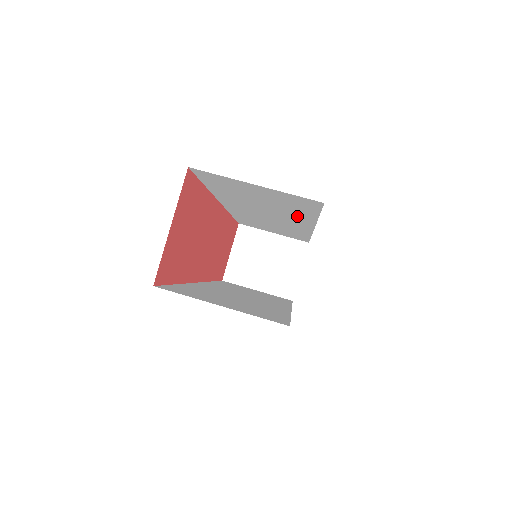
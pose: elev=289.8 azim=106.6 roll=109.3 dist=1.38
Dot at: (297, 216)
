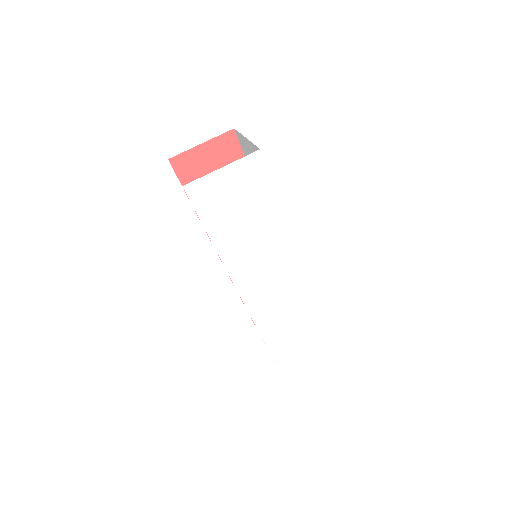
Dot at: occluded
